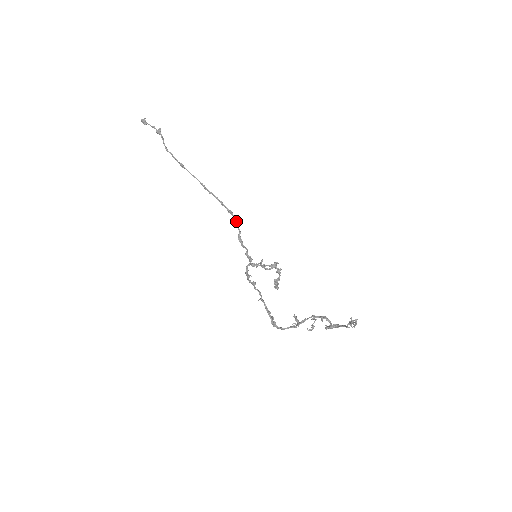
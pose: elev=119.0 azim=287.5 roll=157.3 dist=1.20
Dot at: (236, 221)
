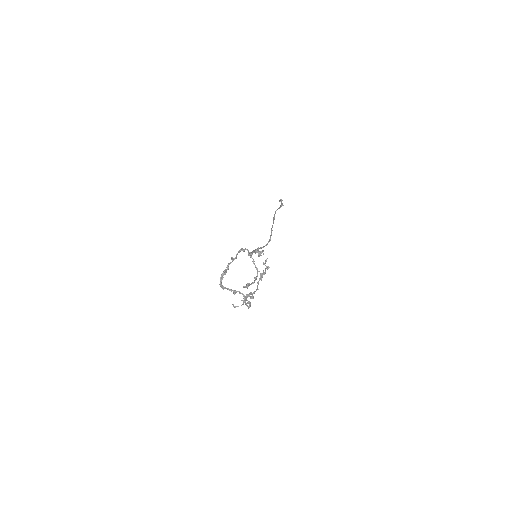
Dot at: (267, 243)
